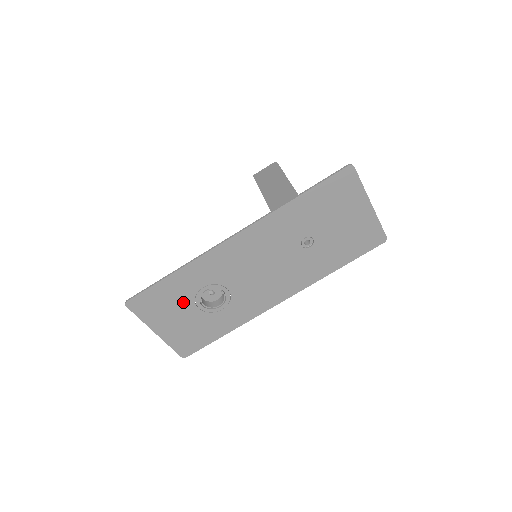
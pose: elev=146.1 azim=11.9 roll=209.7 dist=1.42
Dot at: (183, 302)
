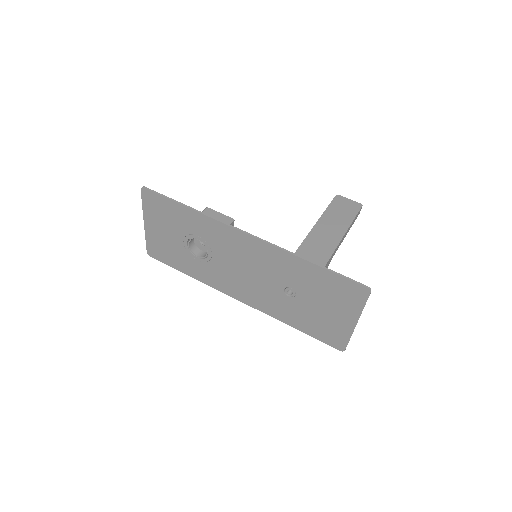
Dot at: (178, 228)
